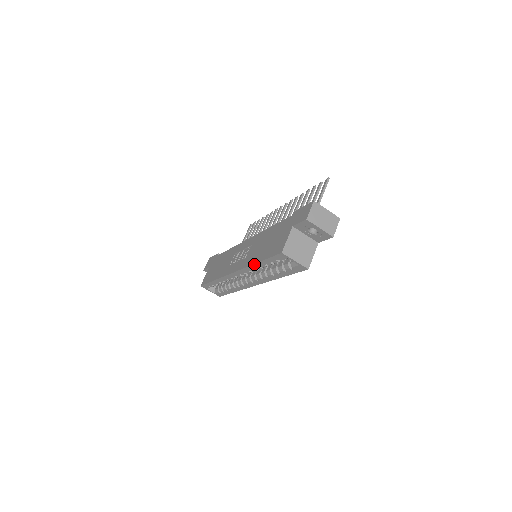
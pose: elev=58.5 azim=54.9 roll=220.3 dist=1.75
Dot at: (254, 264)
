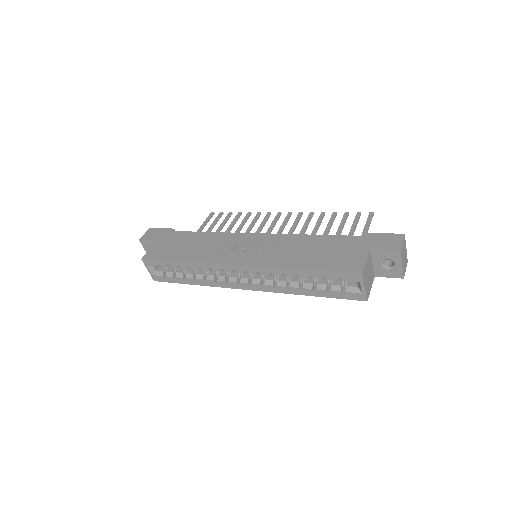
Dot at: (293, 269)
